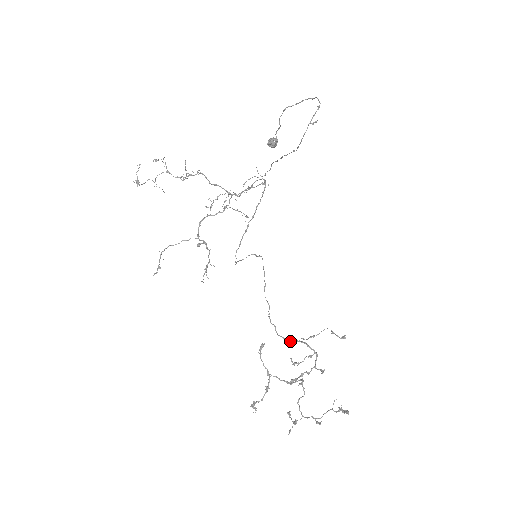
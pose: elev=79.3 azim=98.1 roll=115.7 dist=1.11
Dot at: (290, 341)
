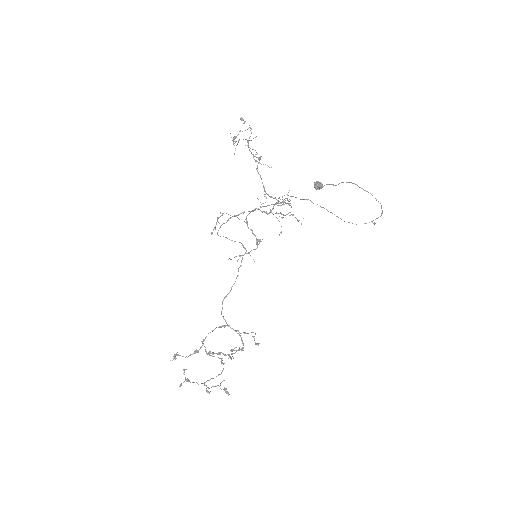
Dot at: (229, 326)
